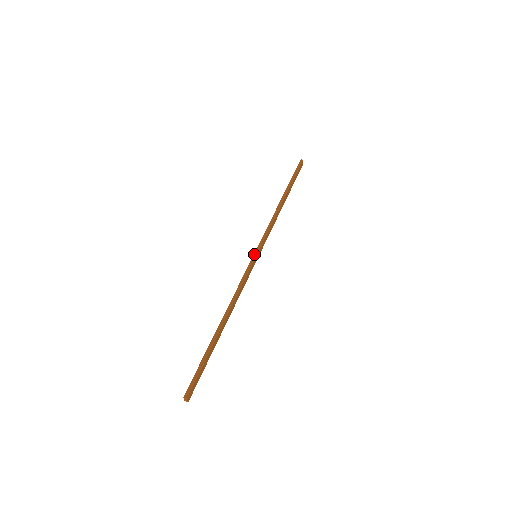
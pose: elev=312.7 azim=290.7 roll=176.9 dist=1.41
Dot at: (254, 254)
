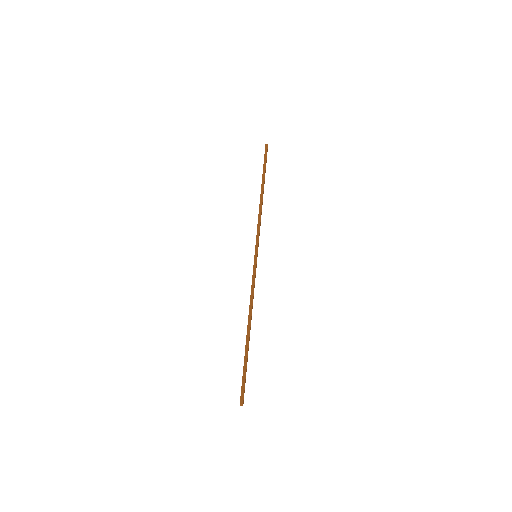
Dot at: (254, 255)
